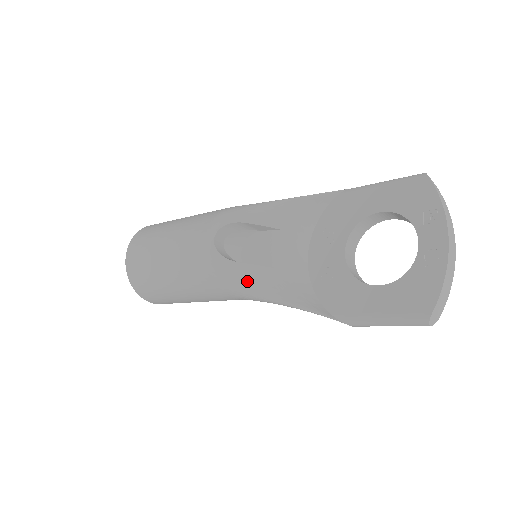
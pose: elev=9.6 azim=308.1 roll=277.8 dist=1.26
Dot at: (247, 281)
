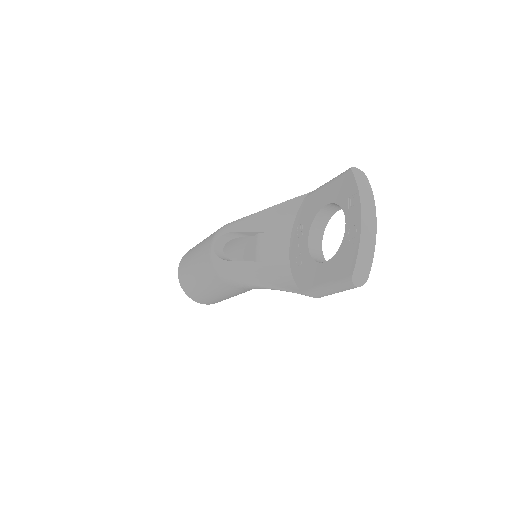
Dot at: (239, 274)
